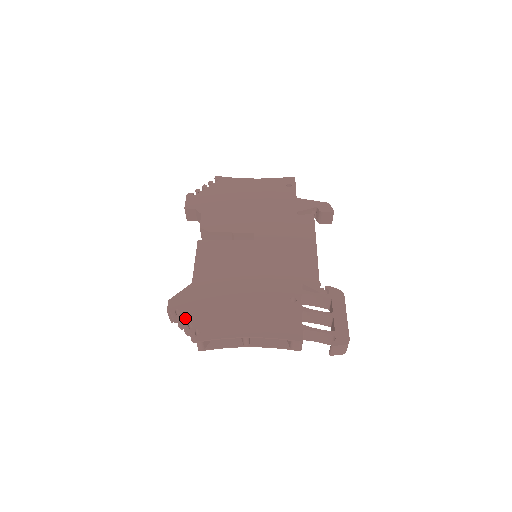
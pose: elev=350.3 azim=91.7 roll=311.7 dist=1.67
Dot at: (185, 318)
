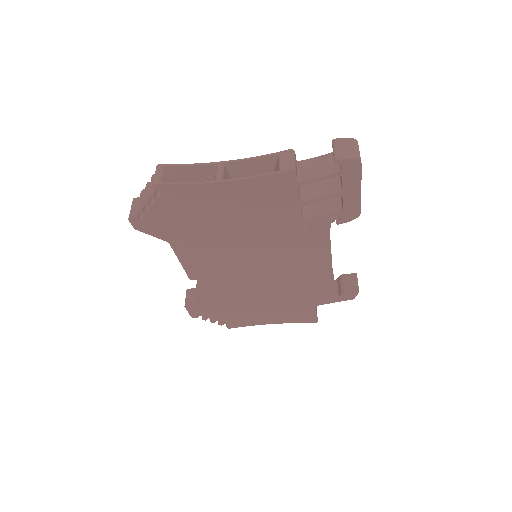
Dot at: occluded
